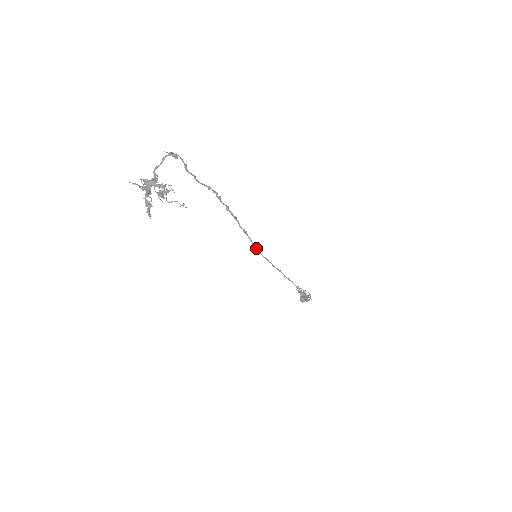
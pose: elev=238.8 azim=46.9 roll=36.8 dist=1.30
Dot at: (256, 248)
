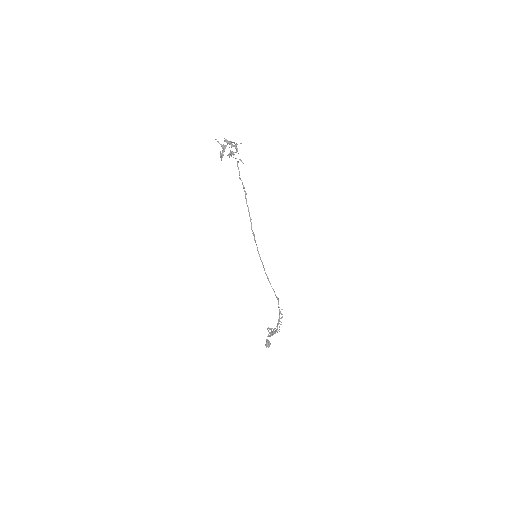
Dot at: (257, 250)
